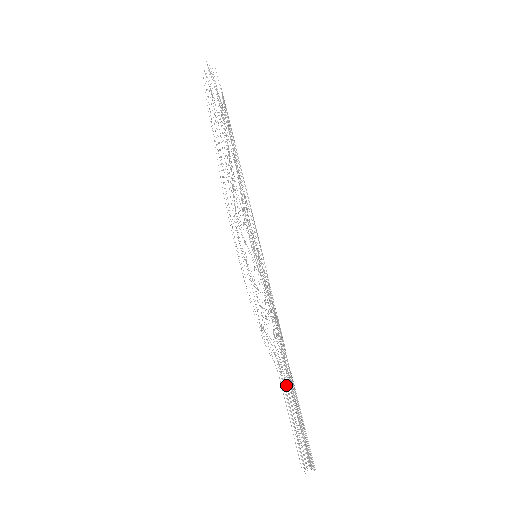
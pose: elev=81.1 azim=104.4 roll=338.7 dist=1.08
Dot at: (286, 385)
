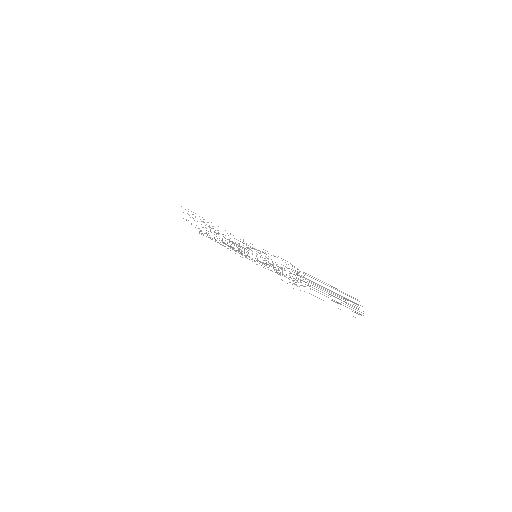
Dot at: occluded
